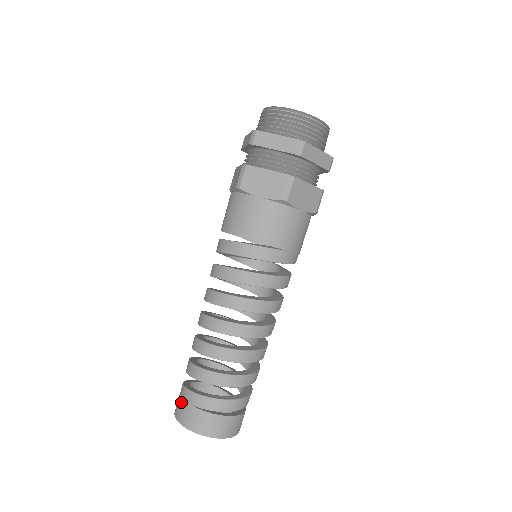
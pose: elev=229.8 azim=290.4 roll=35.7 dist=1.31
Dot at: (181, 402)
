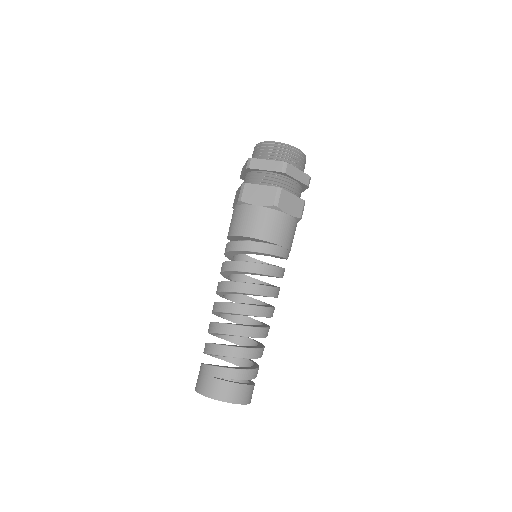
Dot at: (201, 377)
